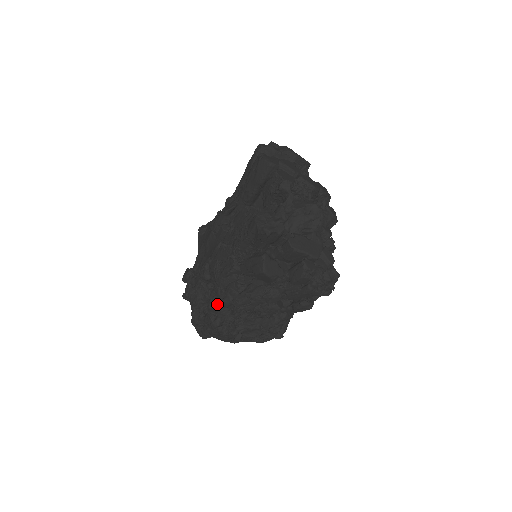
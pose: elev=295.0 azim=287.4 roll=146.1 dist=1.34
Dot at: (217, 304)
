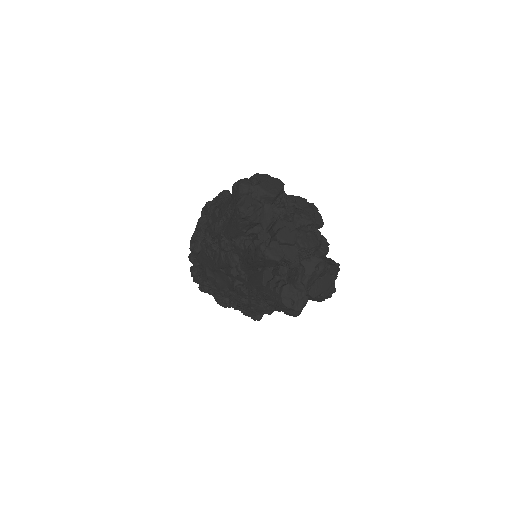
Dot at: (247, 310)
